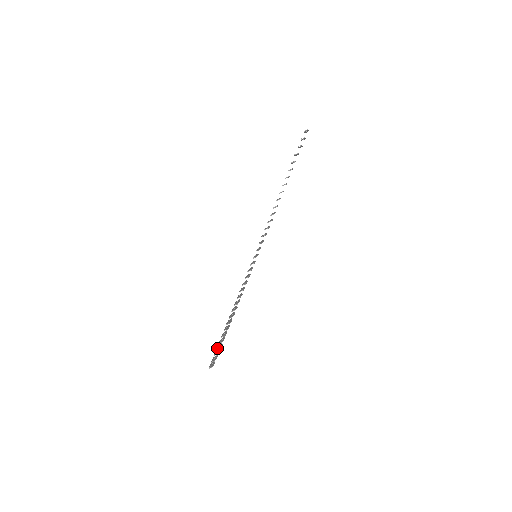
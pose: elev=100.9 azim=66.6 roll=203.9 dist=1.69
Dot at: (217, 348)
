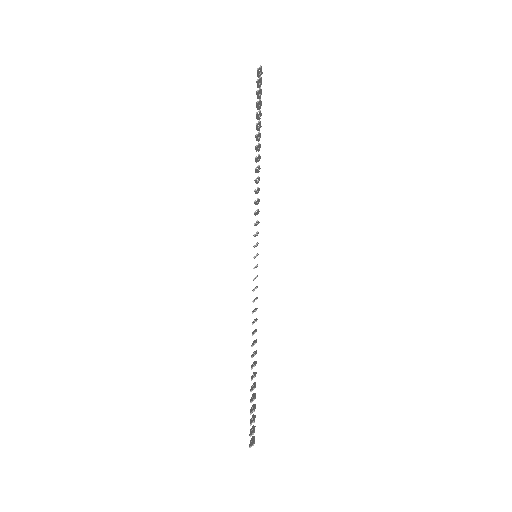
Dot at: (250, 411)
